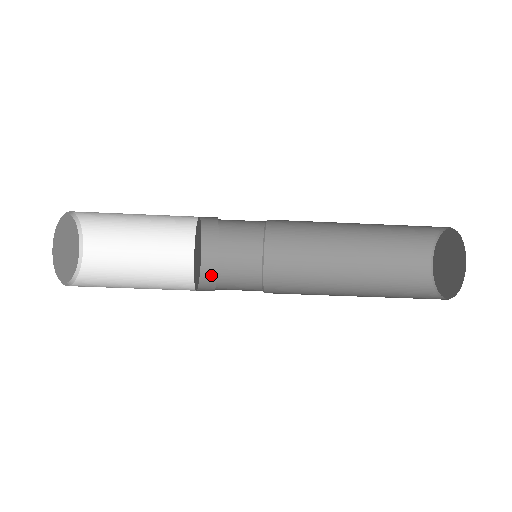
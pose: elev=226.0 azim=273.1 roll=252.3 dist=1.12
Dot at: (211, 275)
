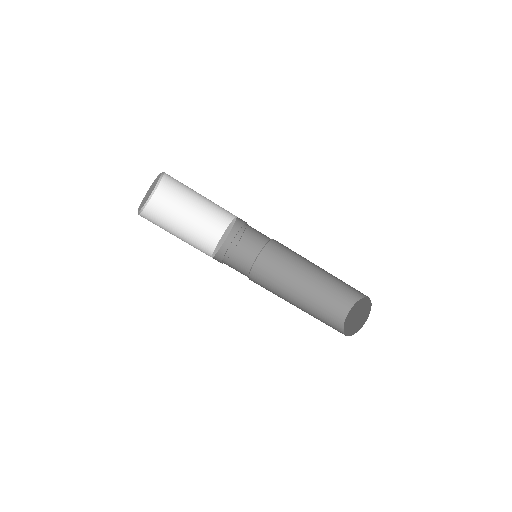
Dot at: (221, 254)
